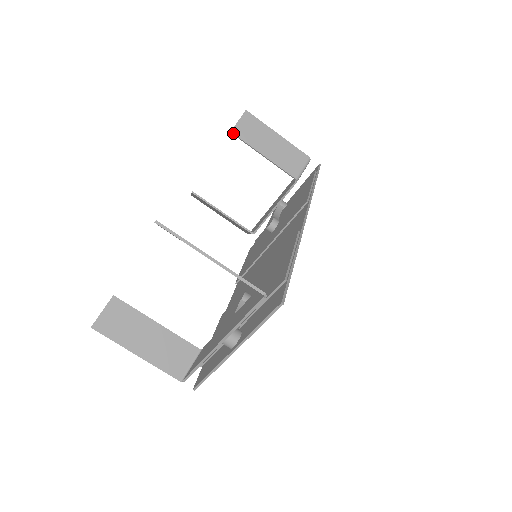
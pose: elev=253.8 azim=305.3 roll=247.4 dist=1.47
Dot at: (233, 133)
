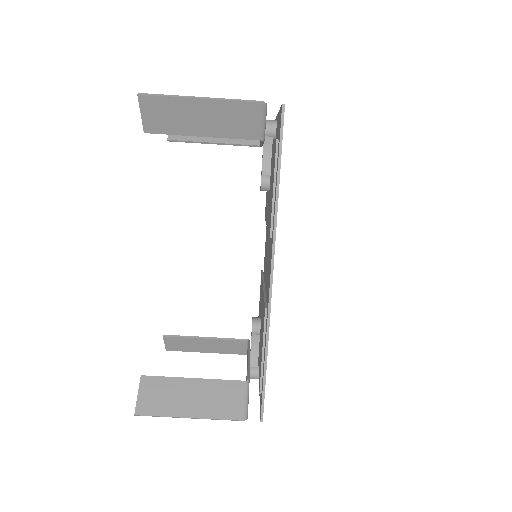
Dot at: occluded
